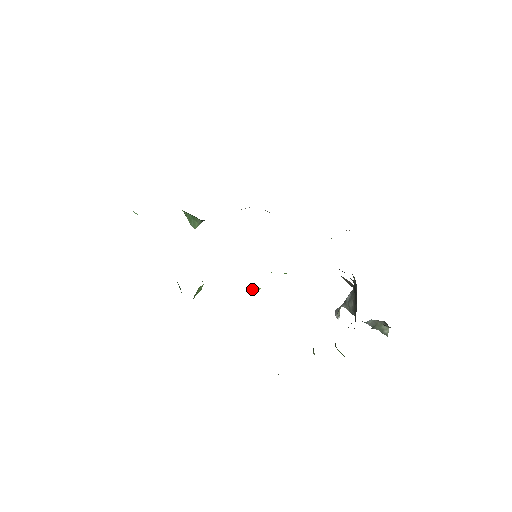
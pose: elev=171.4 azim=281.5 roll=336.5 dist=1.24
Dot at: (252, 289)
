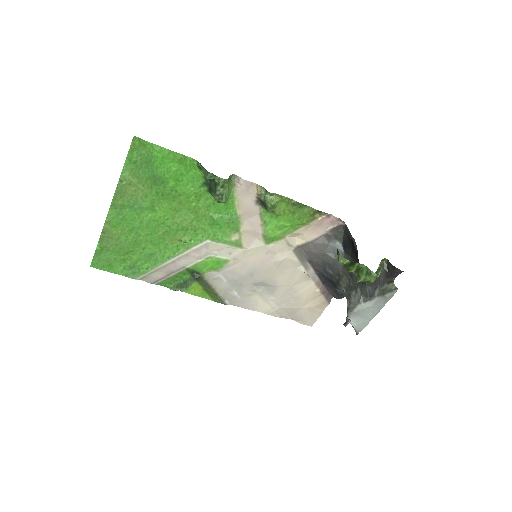
Dot at: (269, 202)
